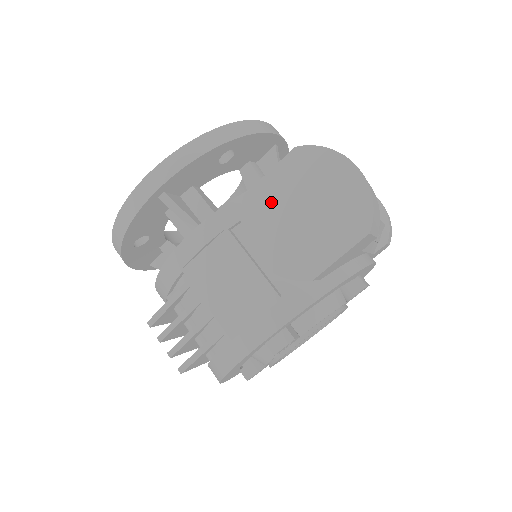
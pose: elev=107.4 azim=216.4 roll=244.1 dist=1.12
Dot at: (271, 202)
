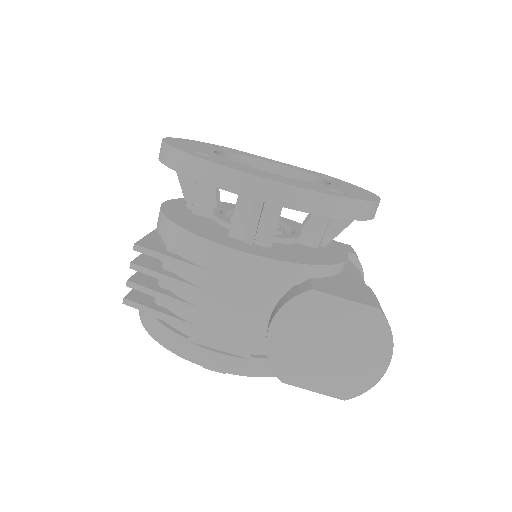
Dot at: (321, 316)
